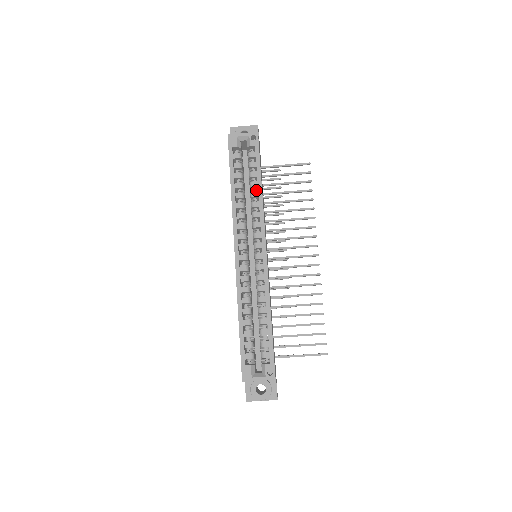
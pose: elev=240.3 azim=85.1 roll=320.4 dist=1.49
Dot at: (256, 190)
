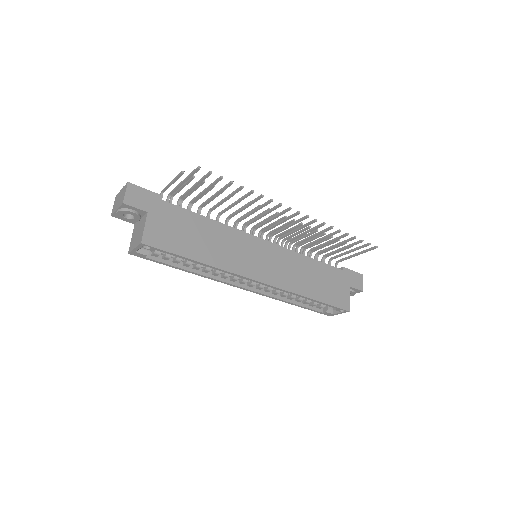
Dot at: occluded
